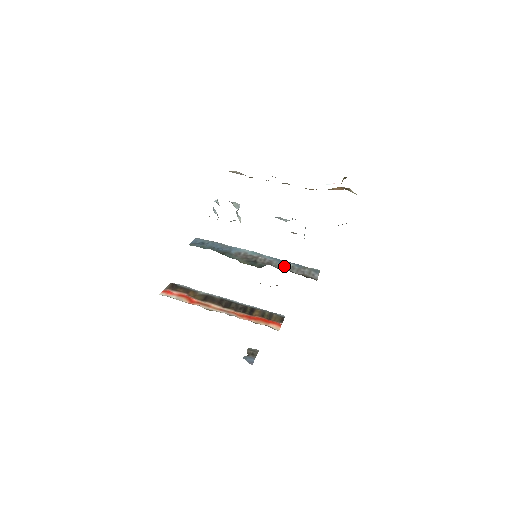
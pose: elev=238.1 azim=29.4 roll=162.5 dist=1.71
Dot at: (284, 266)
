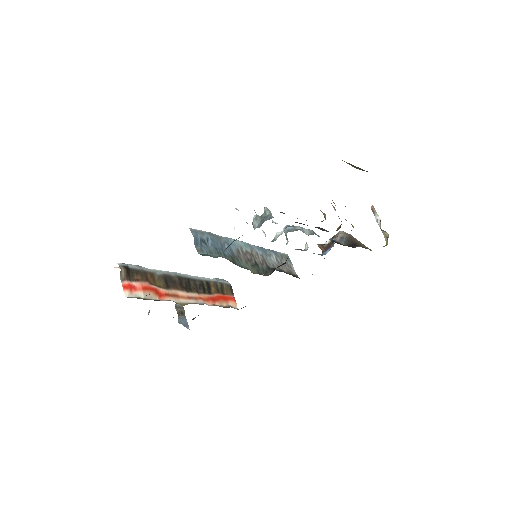
Dot at: (273, 261)
